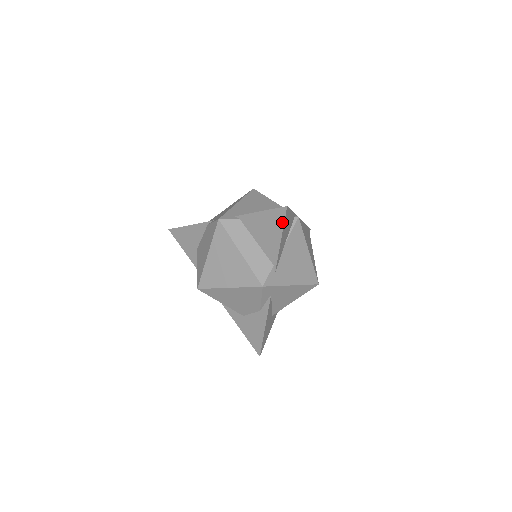
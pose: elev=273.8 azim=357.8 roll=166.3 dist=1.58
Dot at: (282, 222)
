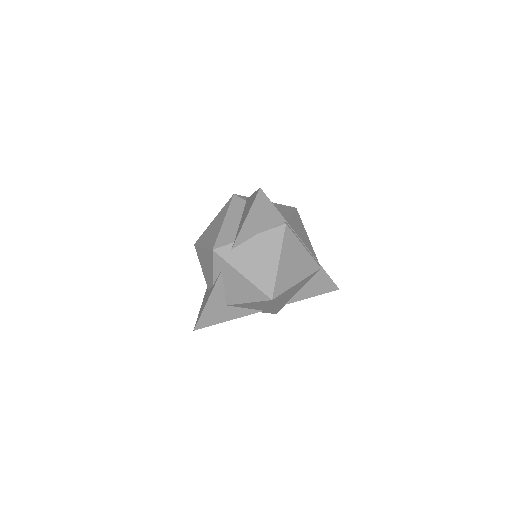
Dot at: (253, 202)
